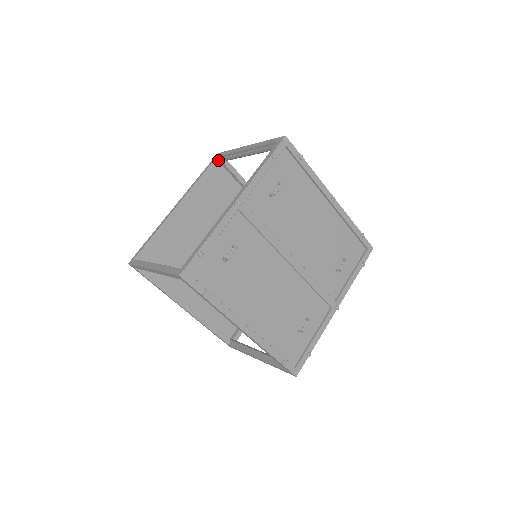
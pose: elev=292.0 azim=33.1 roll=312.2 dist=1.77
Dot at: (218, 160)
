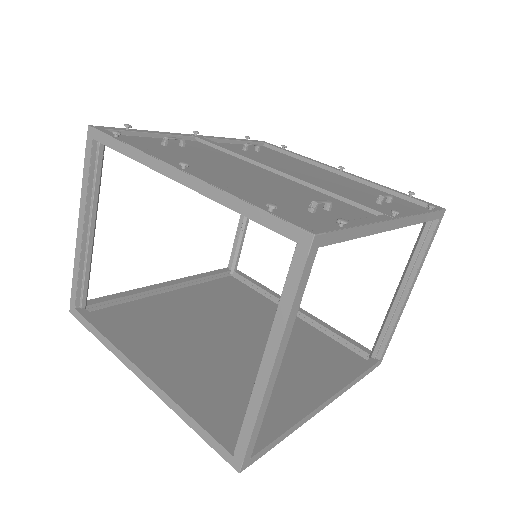
Dot at: (228, 270)
